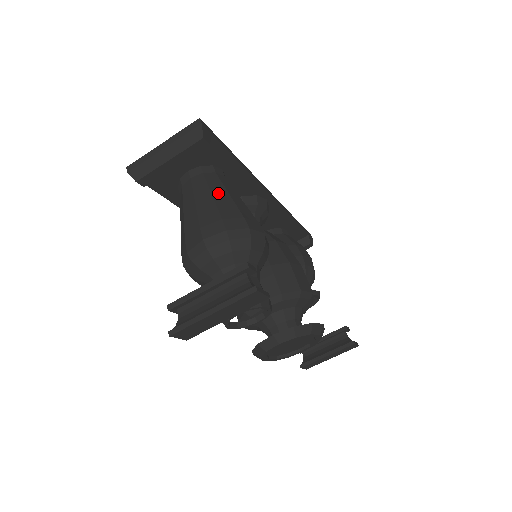
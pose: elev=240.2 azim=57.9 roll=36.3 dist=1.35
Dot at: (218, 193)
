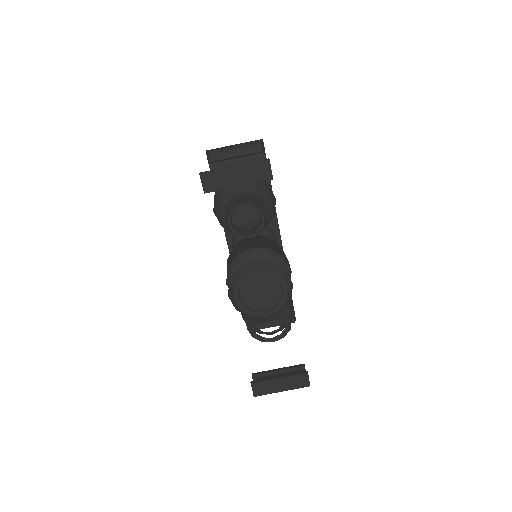
Dot at: occluded
